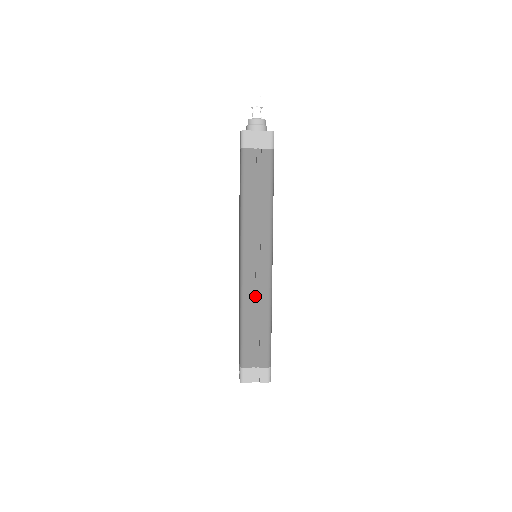
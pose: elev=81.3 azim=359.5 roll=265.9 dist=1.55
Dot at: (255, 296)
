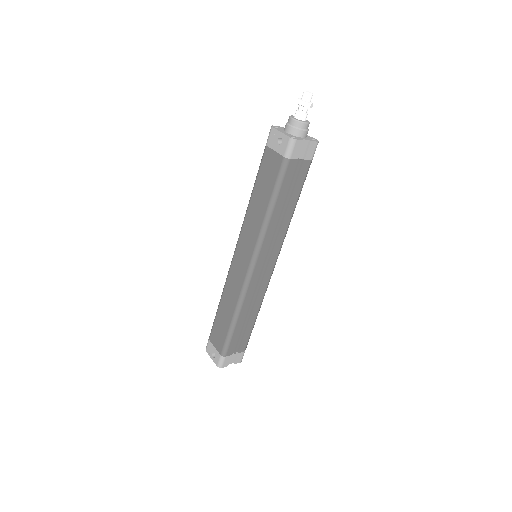
Dot at: (253, 297)
